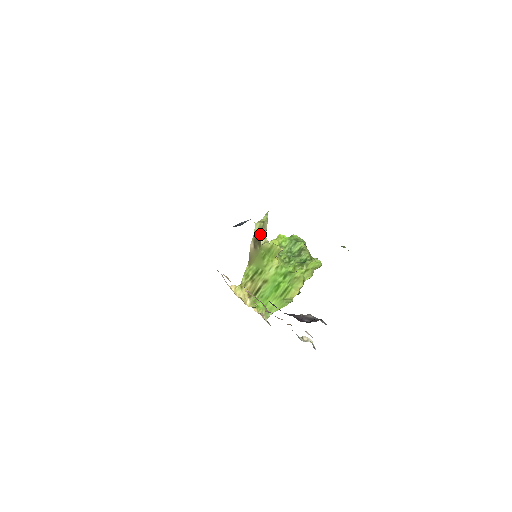
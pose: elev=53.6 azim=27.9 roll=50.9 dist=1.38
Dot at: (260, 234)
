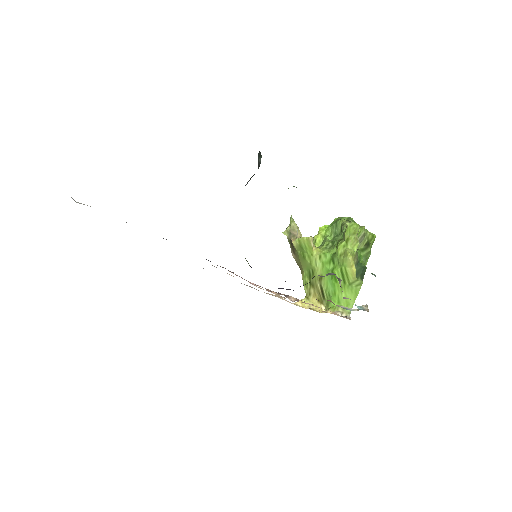
Dot at: (290, 239)
